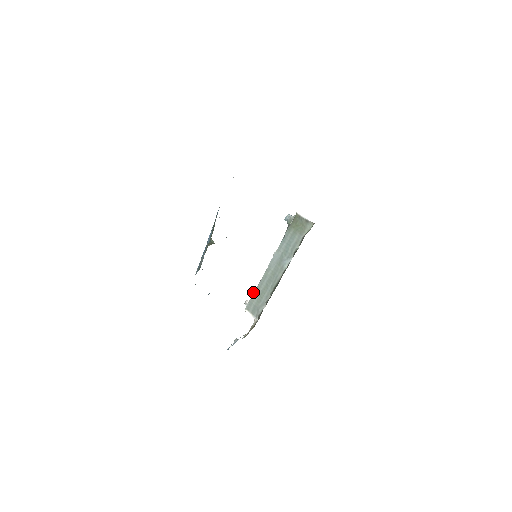
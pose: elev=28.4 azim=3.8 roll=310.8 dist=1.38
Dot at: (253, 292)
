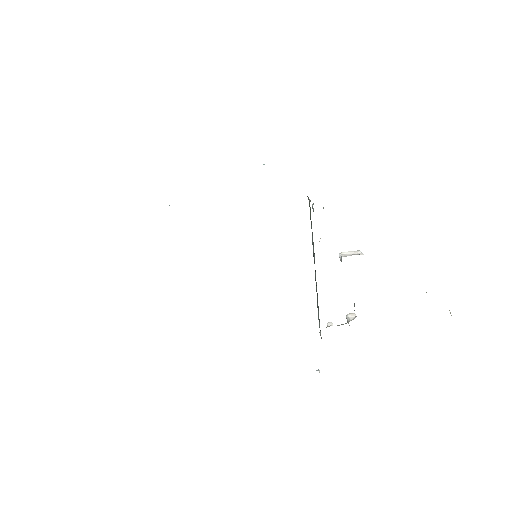
Dot at: occluded
